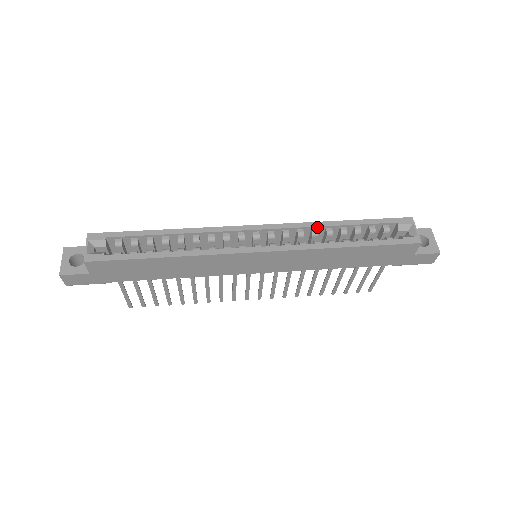
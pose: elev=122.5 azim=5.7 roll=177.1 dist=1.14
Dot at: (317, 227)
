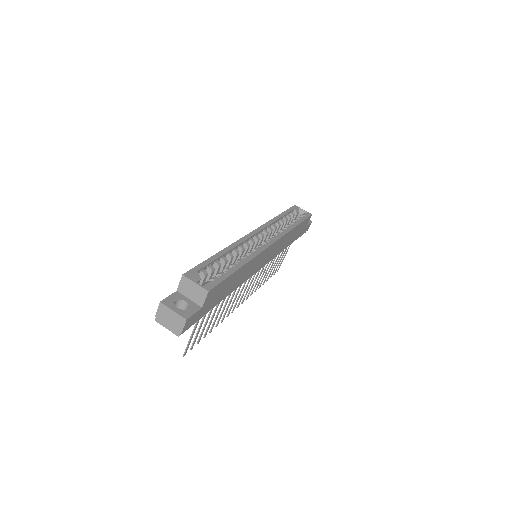
Dot at: (273, 223)
